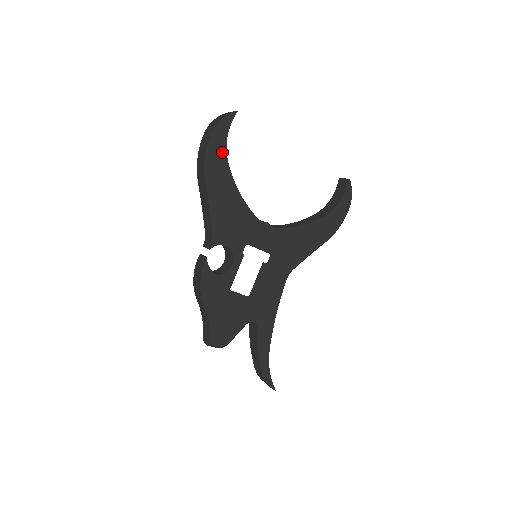
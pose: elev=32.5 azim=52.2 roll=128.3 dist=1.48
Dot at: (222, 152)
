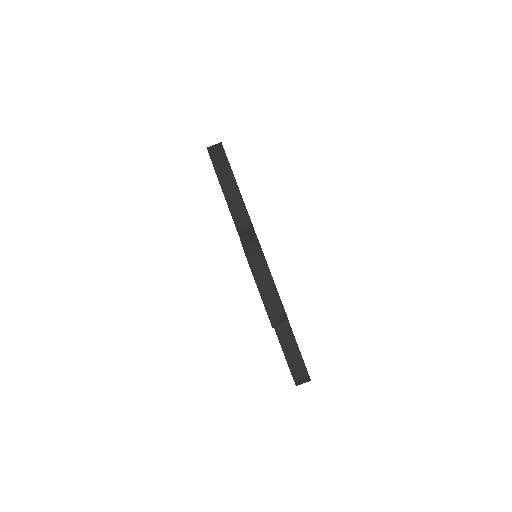
Dot at: occluded
